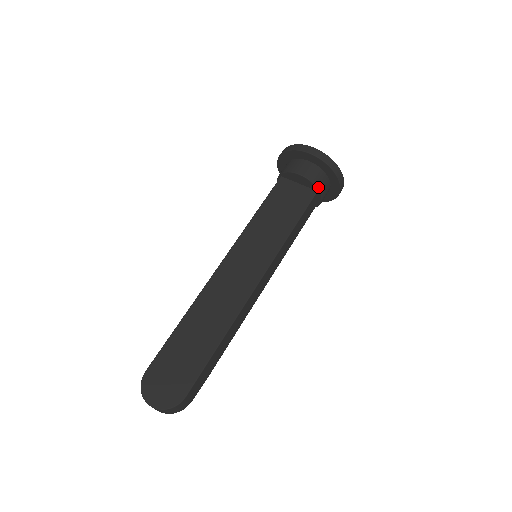
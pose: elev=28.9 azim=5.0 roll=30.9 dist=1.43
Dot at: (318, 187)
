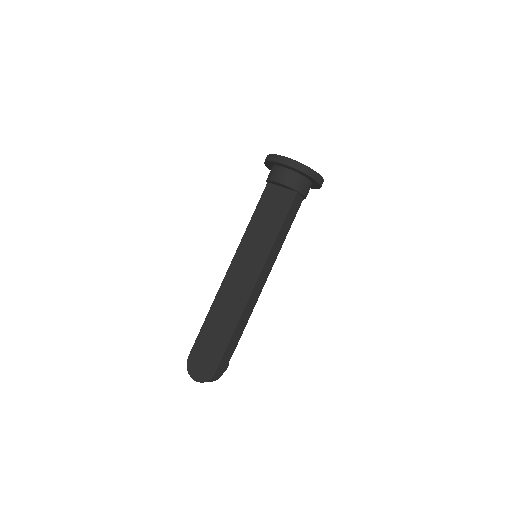
Dot at: (296, 189)
